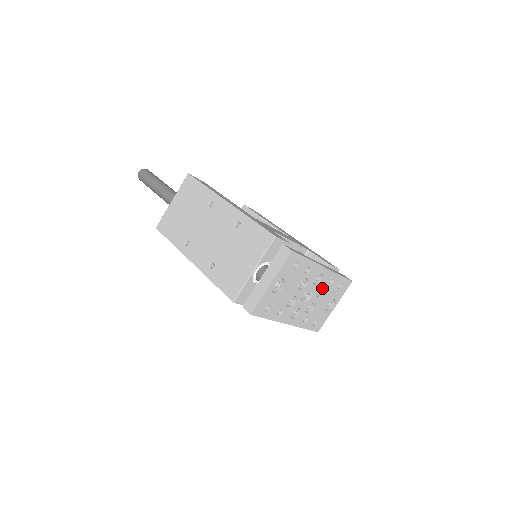
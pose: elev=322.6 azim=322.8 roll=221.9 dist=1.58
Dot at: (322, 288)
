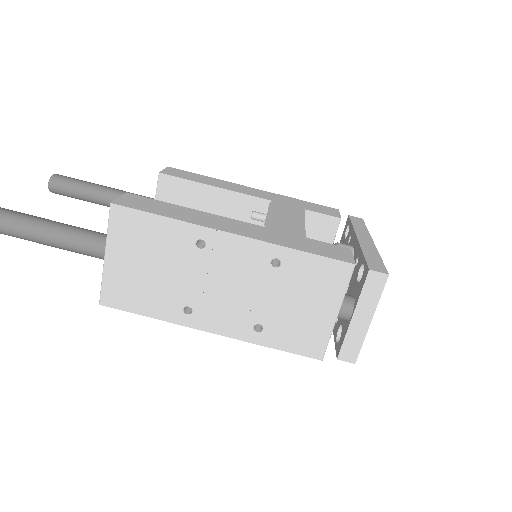
Dot at: occluded
